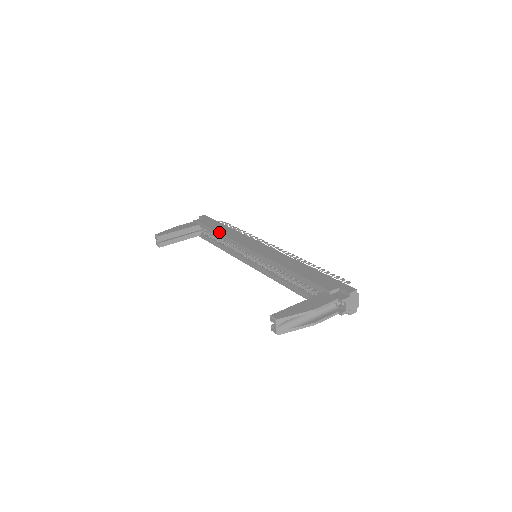
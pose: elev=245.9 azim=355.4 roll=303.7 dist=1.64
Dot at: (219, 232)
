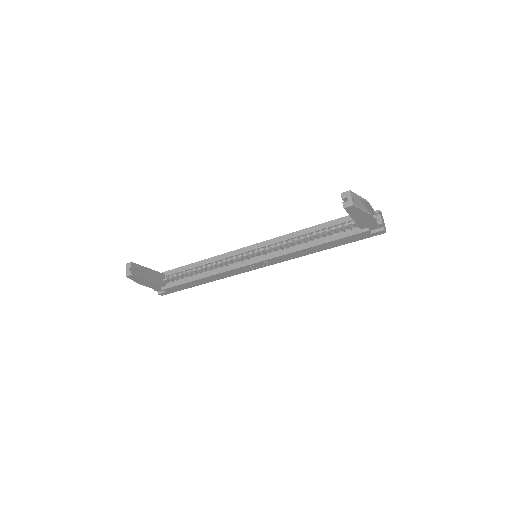
Dot at: (201, 260)
